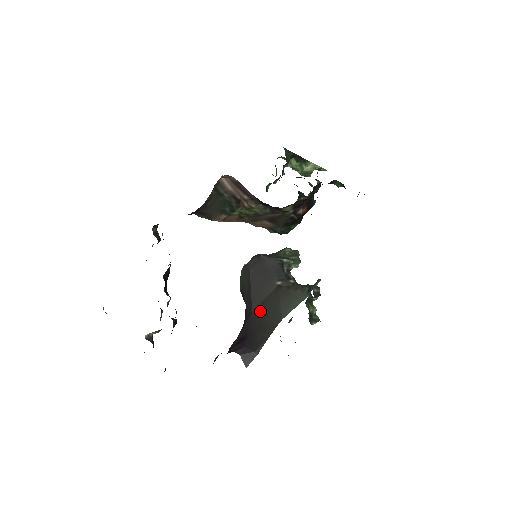
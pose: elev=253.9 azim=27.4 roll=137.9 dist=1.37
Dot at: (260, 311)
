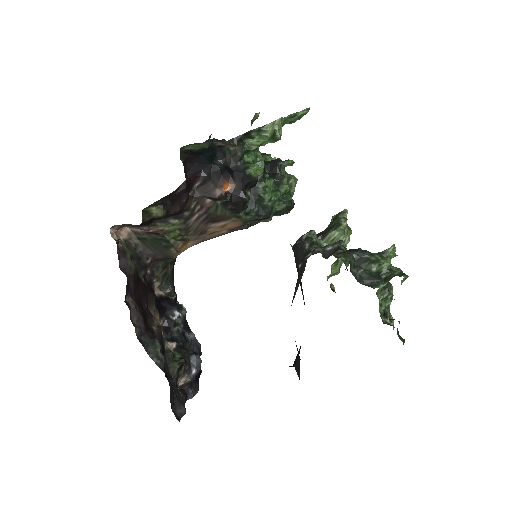
Dot at: occluded
